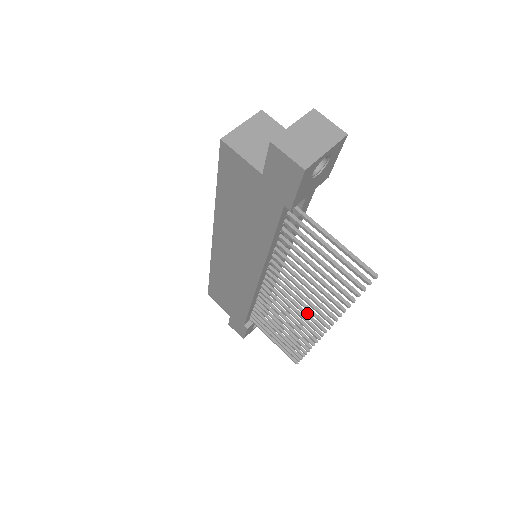
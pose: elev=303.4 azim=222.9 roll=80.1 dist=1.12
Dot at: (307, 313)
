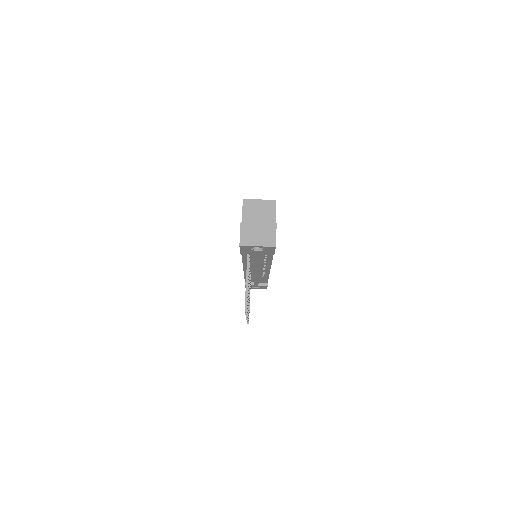
Dot at: occluded
